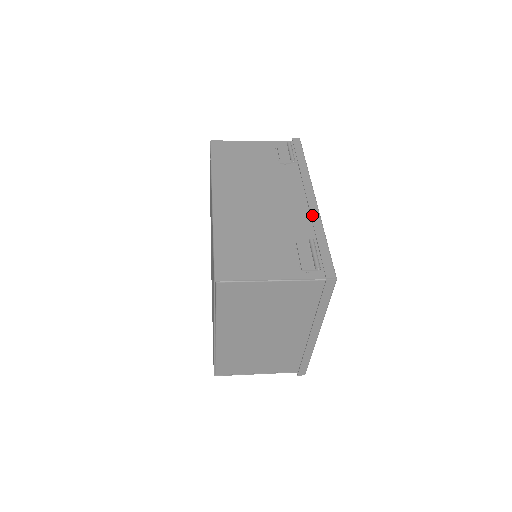
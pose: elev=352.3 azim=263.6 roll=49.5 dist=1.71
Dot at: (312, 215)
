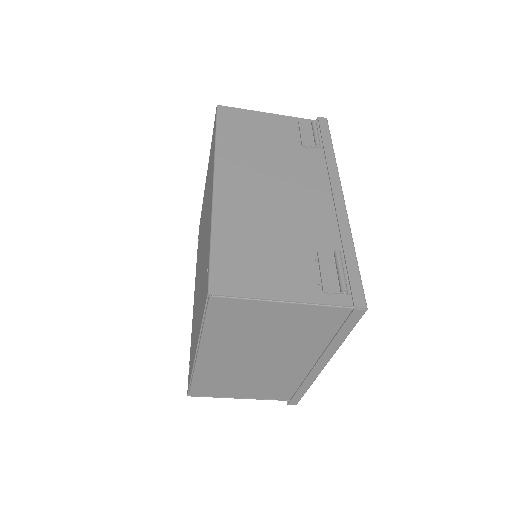
Dot at: (339, 218)
